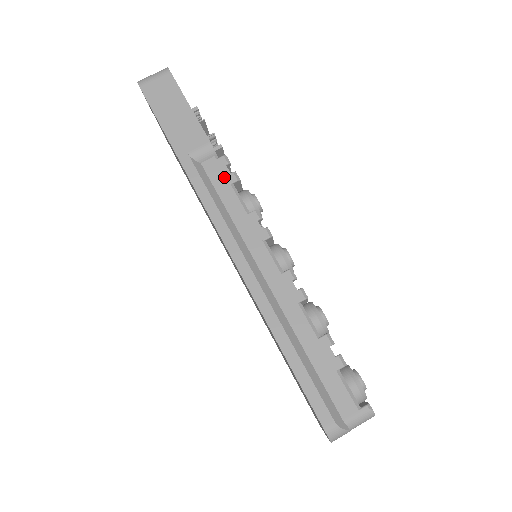
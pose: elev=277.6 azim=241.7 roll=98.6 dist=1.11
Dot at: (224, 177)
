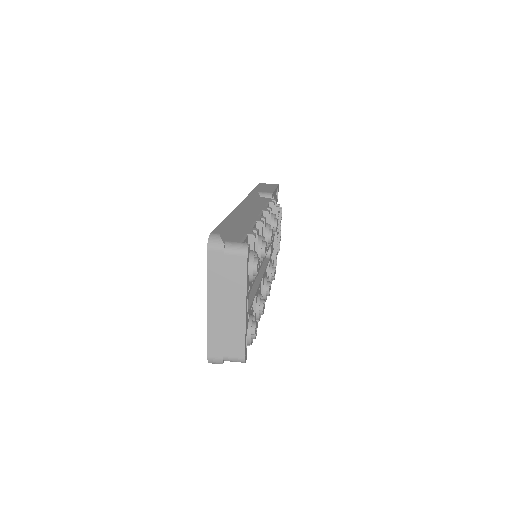
Dot at: (267, 200)
